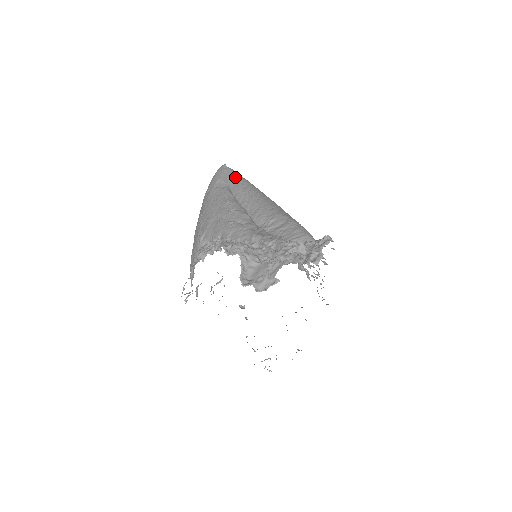
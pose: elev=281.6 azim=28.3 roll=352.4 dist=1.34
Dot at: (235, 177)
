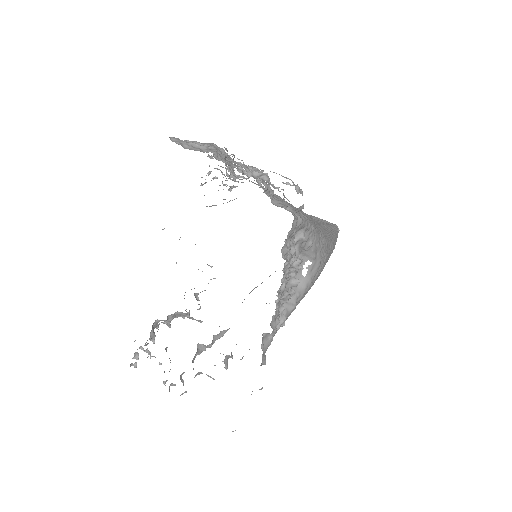
Dot at: (328, 224)
